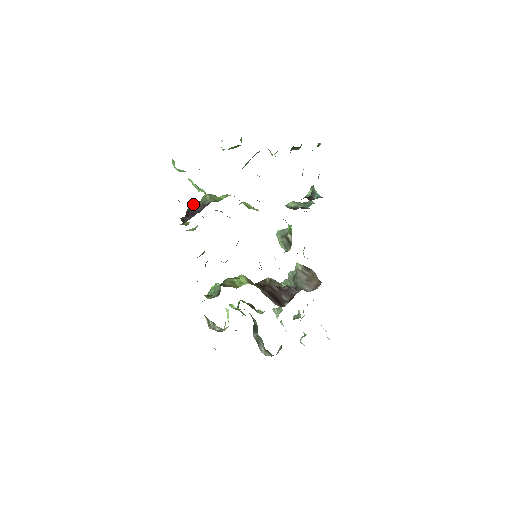
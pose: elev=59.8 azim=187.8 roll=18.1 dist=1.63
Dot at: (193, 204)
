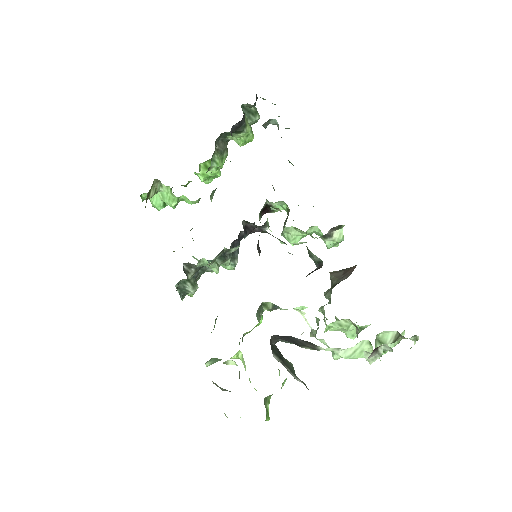
Dot at: occluded
